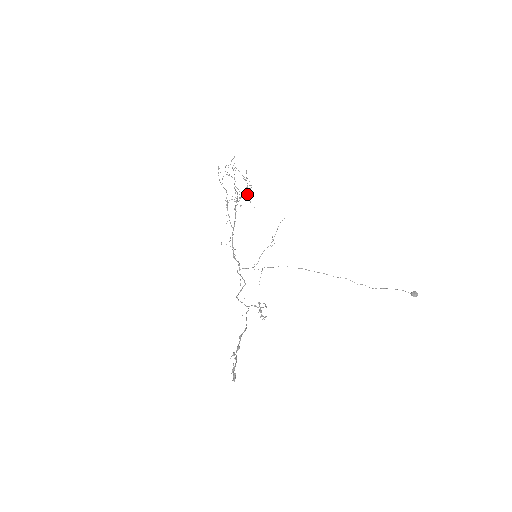
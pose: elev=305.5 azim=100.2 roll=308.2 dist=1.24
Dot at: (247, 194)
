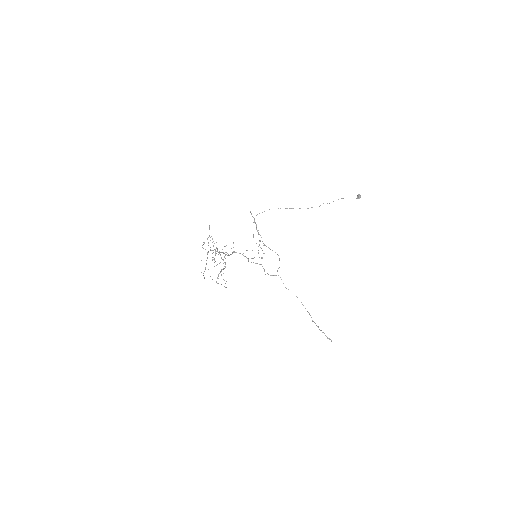
Dot at: occluded
